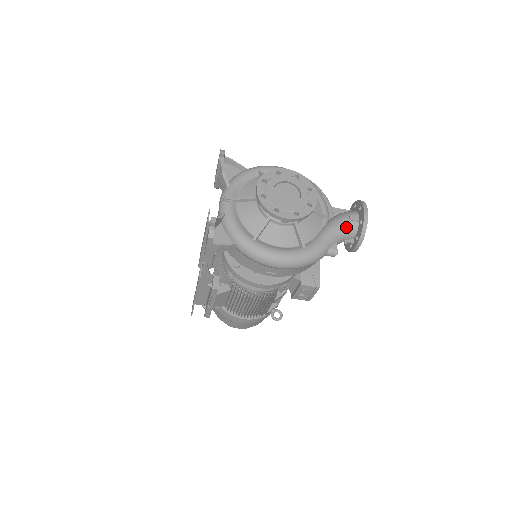
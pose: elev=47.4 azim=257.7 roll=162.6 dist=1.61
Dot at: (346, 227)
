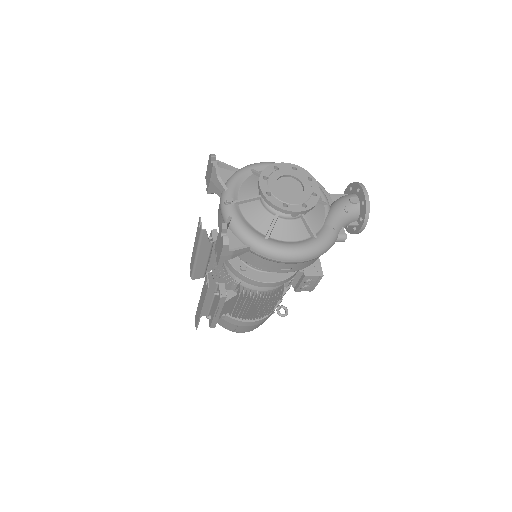
Dot at: (349, 211)
